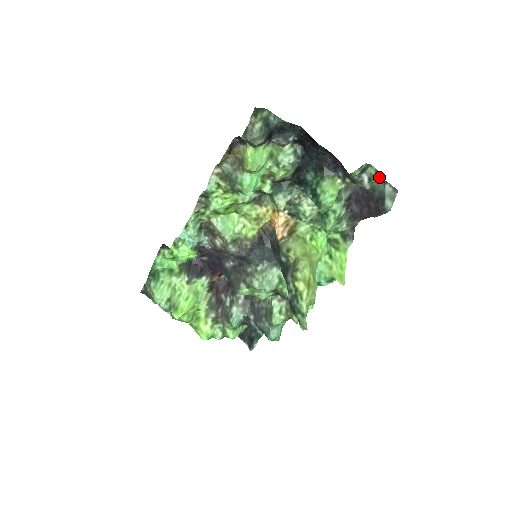
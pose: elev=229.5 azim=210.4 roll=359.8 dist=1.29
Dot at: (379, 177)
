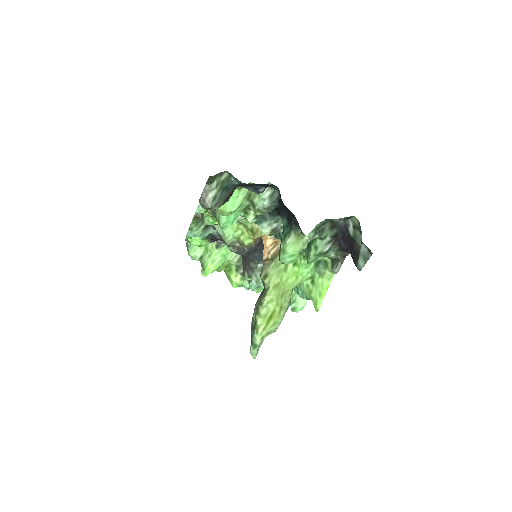
Dot at: occluded
